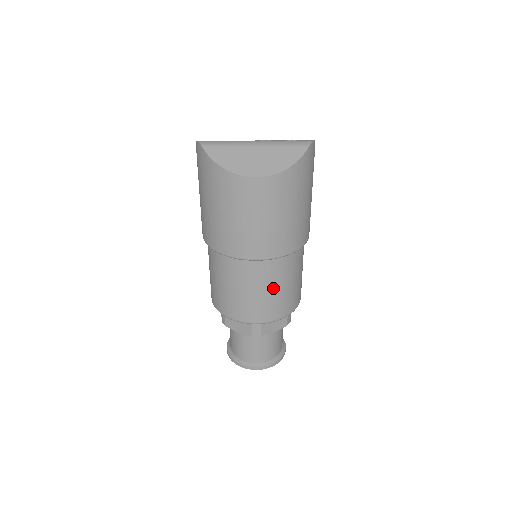
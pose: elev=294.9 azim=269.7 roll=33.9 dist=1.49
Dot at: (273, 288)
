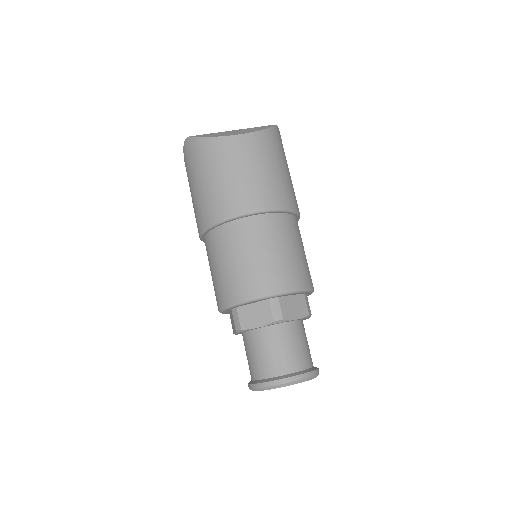
Dot at: (281, 248)
